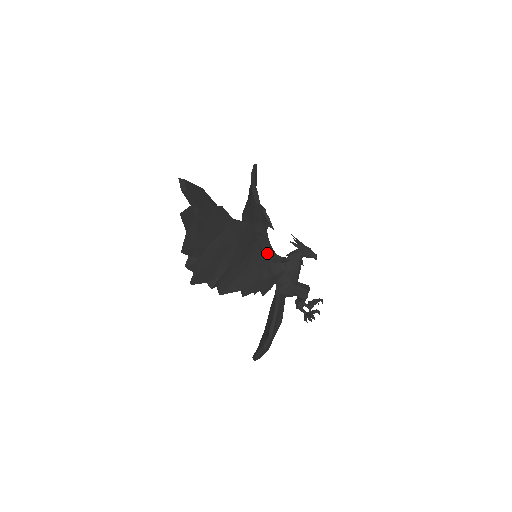
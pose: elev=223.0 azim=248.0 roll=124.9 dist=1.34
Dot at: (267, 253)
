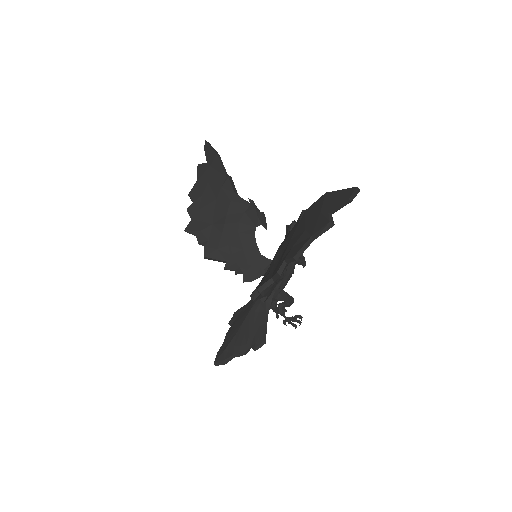
Dot at: (249, 251)
